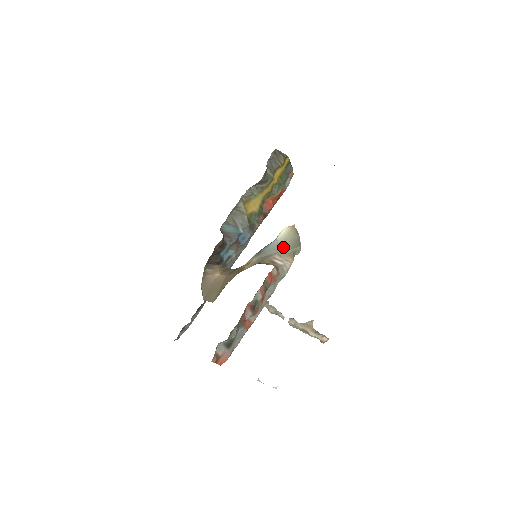
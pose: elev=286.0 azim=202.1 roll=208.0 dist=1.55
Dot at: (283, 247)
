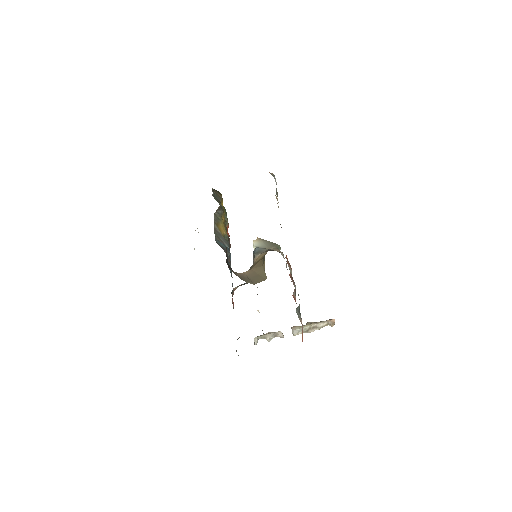
Dot at: (268, 247)
